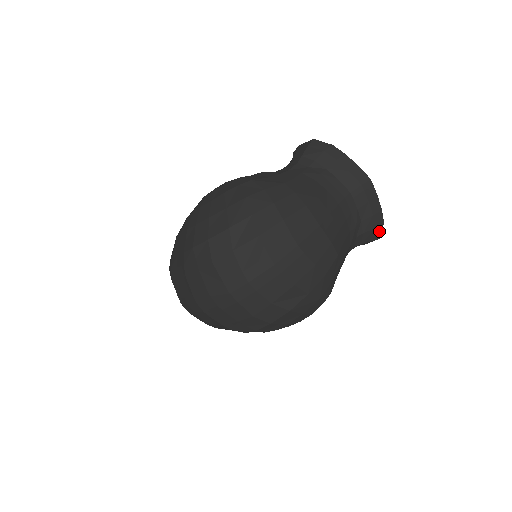
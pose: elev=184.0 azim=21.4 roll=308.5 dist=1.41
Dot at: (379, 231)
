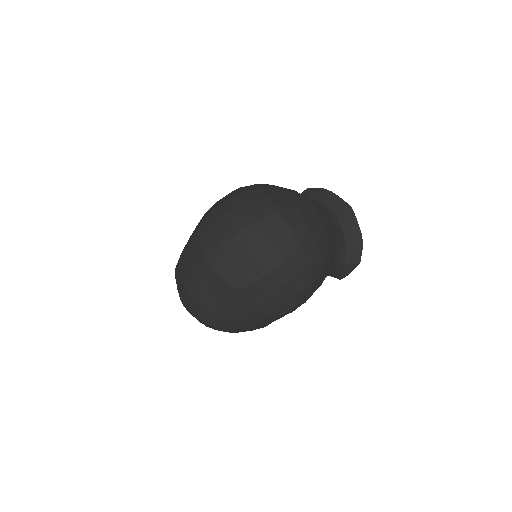
Dot at: (360, 253)
